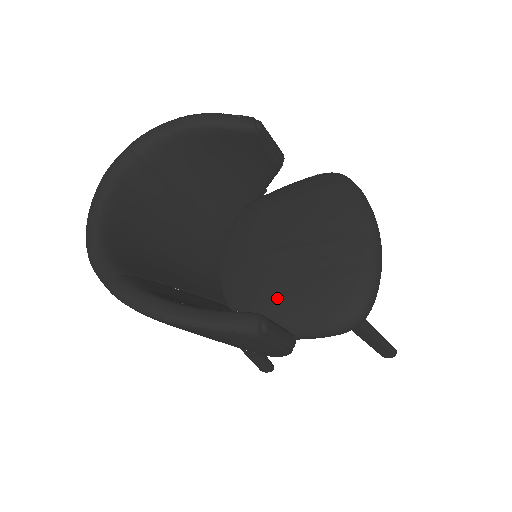
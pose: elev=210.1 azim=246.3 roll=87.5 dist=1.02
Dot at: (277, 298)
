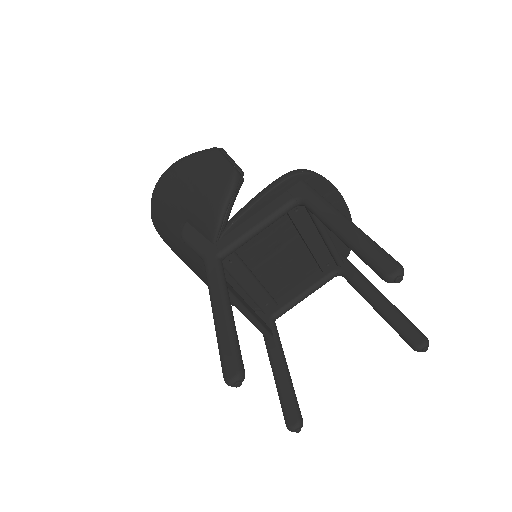
Dot at: occluded
